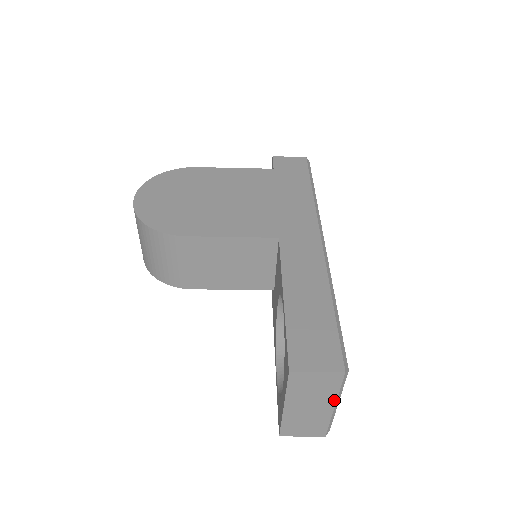
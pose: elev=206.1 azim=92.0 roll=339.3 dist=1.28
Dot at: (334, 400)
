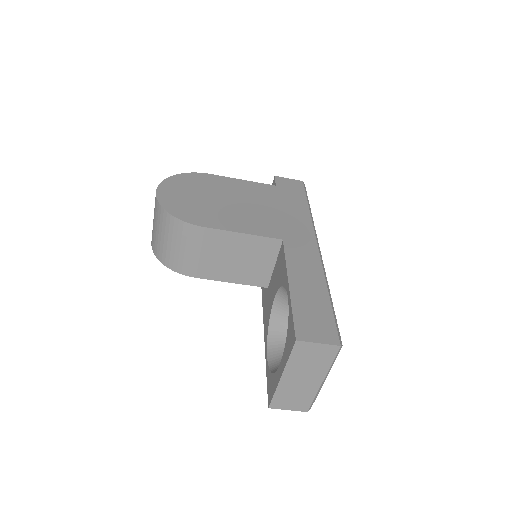
Dot at: (324, 374)
